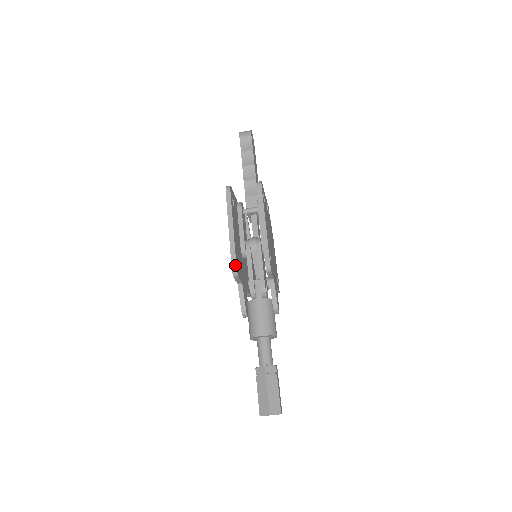
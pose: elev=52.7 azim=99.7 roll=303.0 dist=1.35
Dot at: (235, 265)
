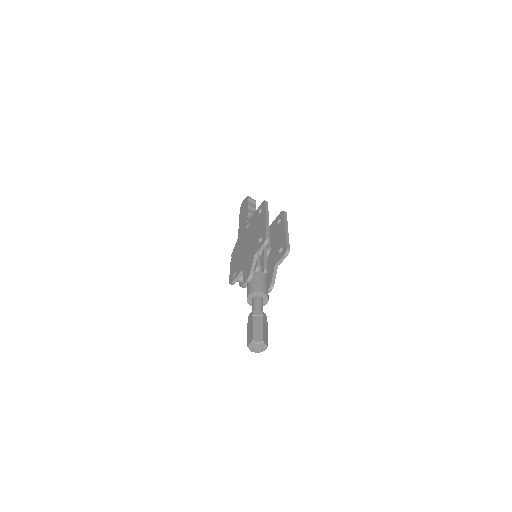
Dot at: occluded
